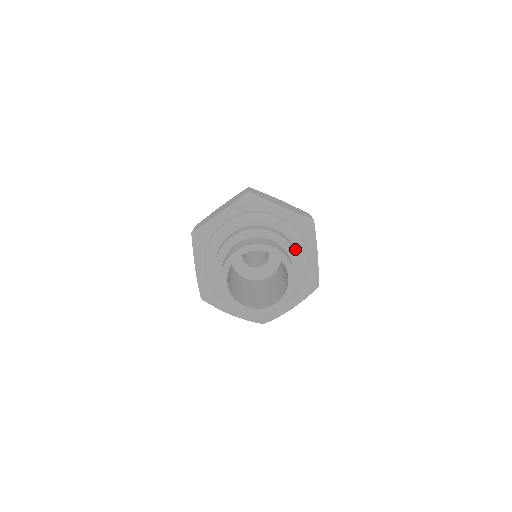
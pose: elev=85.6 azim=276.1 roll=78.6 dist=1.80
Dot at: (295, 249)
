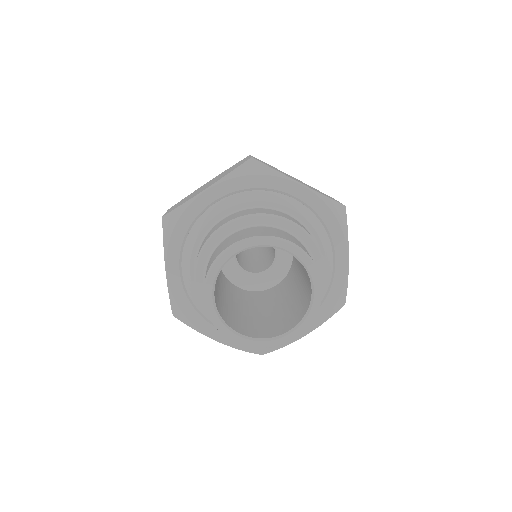
Dot at: occluded
